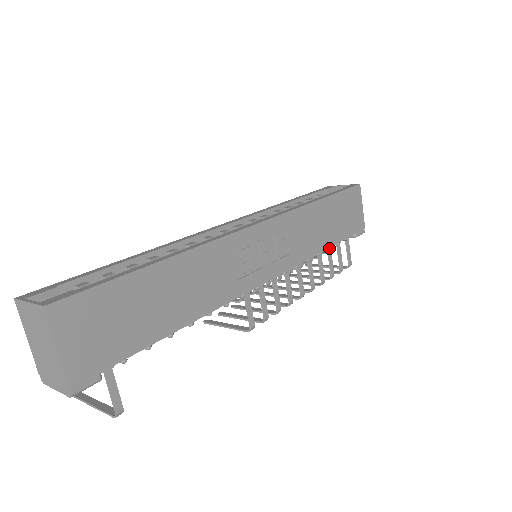
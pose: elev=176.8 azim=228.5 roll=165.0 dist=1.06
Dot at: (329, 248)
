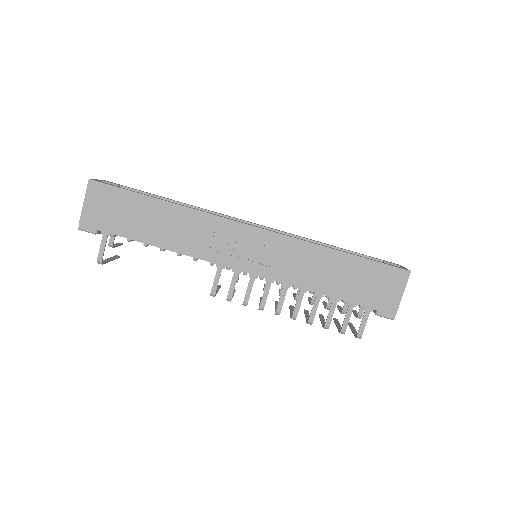
Dot at: (328, 297)
